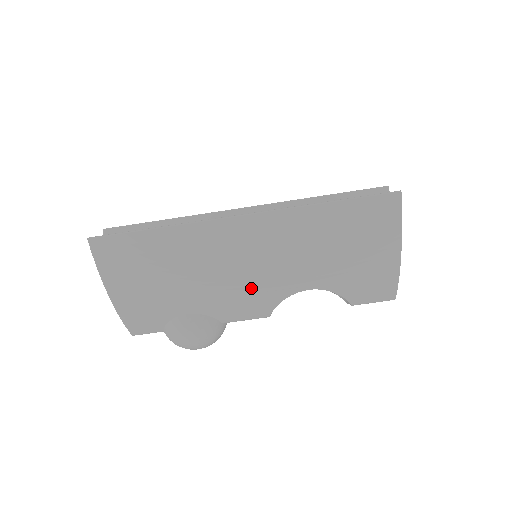
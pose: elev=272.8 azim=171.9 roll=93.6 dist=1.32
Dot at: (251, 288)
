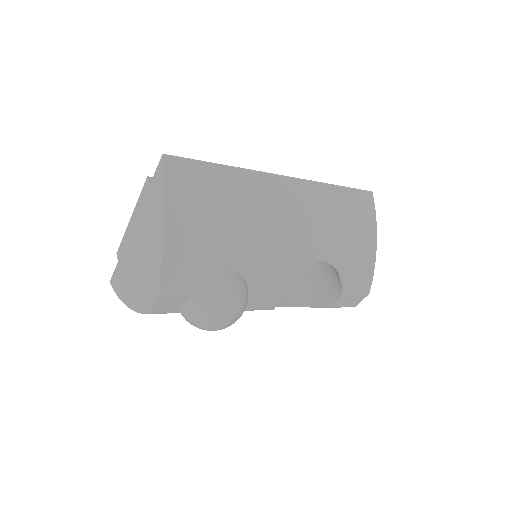
Dot at: (285, 246)
